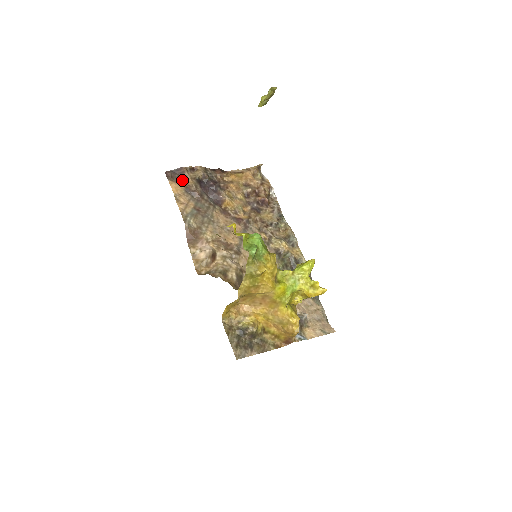
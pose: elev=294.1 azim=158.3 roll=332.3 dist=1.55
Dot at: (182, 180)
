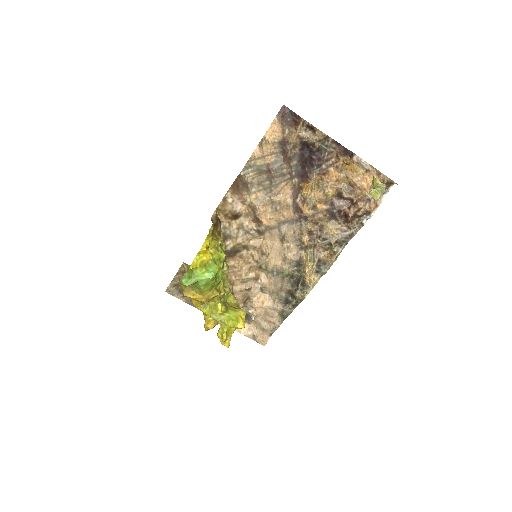
Dot at: (289, 129)
